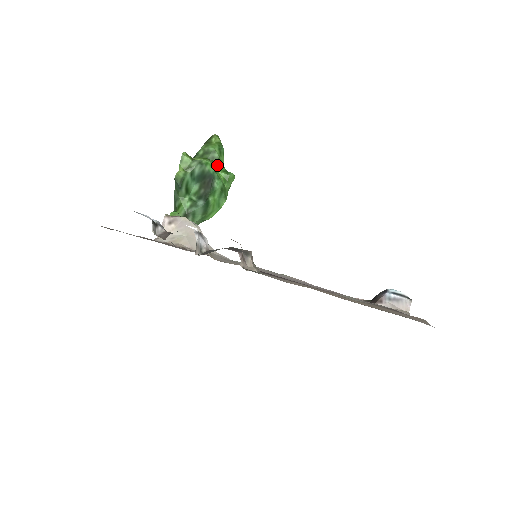
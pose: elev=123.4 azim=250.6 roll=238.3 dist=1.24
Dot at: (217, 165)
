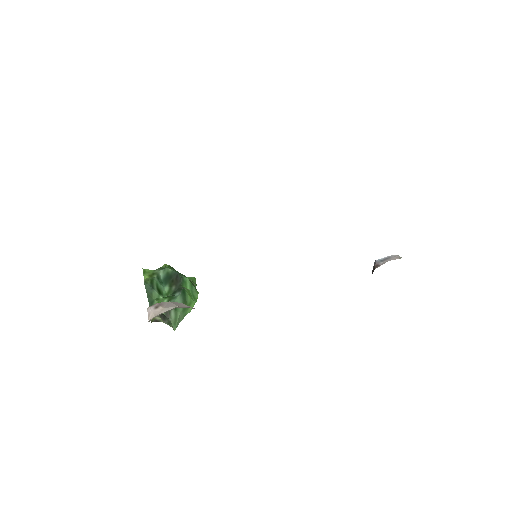
Dot at: occluded
